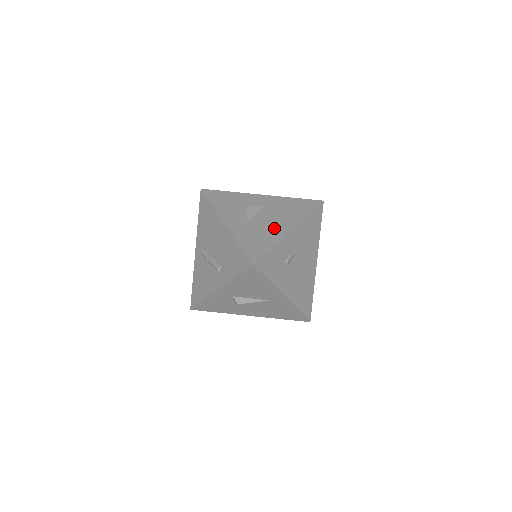
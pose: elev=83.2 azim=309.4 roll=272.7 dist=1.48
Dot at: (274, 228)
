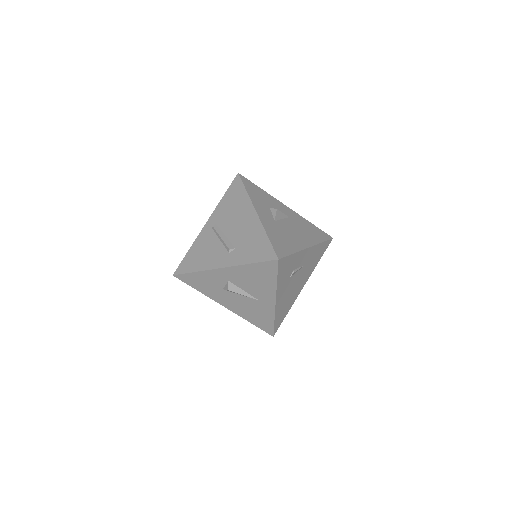
Dot at: (296, 238)
